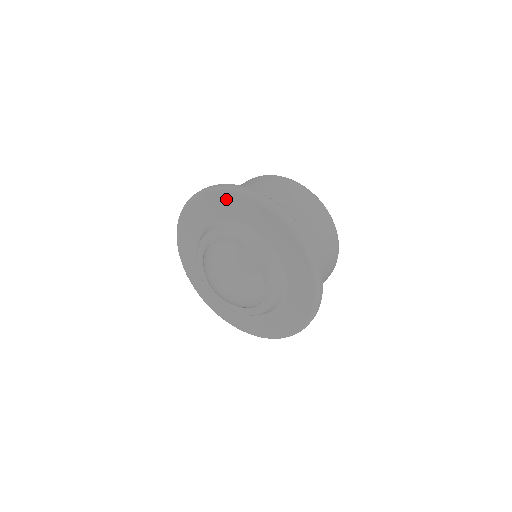
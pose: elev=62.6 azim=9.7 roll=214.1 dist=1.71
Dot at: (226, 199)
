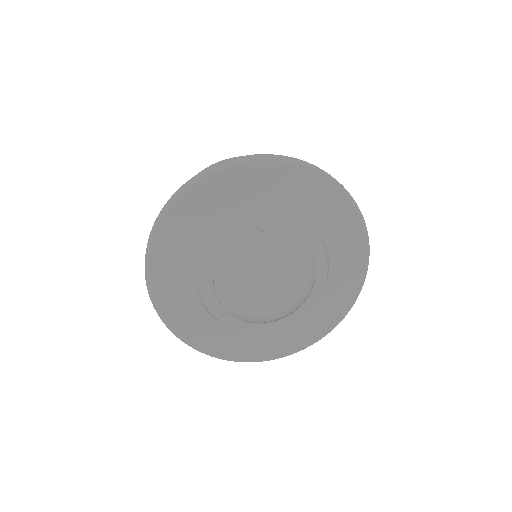
Dot at: (166, 241)
